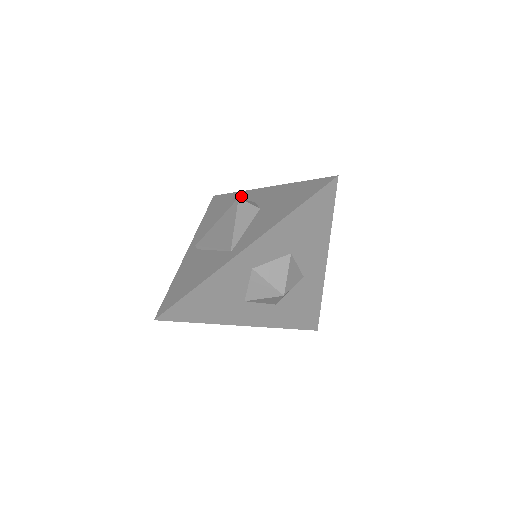
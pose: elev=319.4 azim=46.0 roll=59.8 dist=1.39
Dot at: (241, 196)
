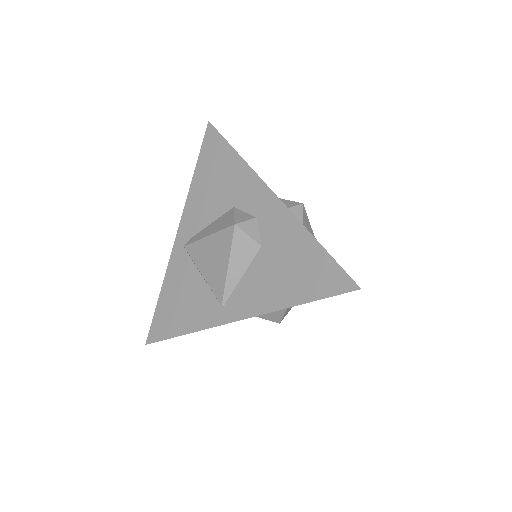
Dot at: (242, 176)
